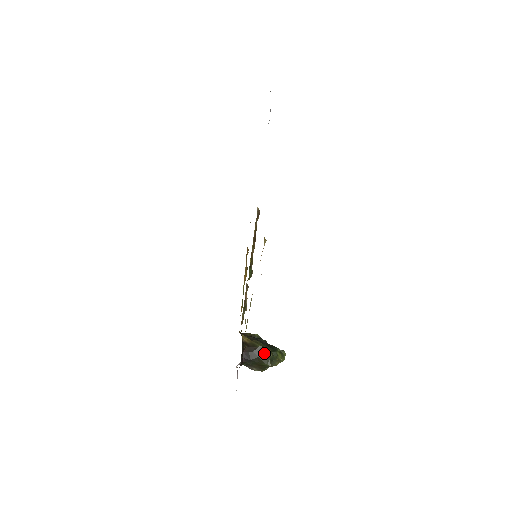
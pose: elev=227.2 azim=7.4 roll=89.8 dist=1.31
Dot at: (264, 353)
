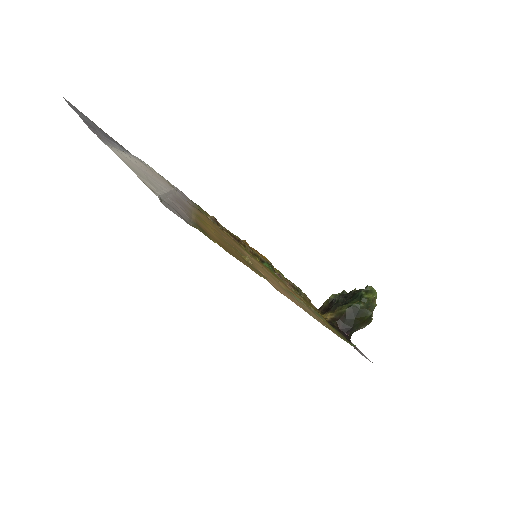
Dot at: (356, 310)
